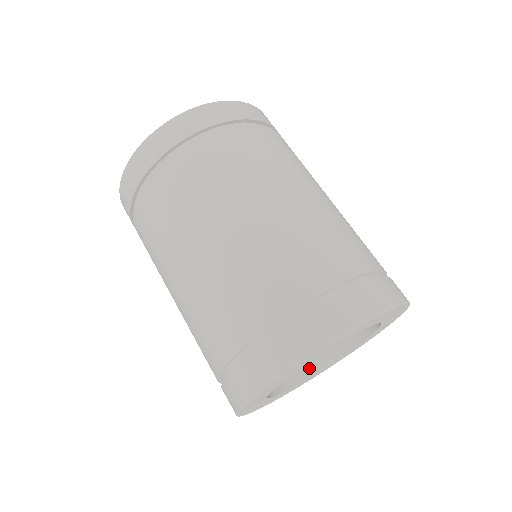
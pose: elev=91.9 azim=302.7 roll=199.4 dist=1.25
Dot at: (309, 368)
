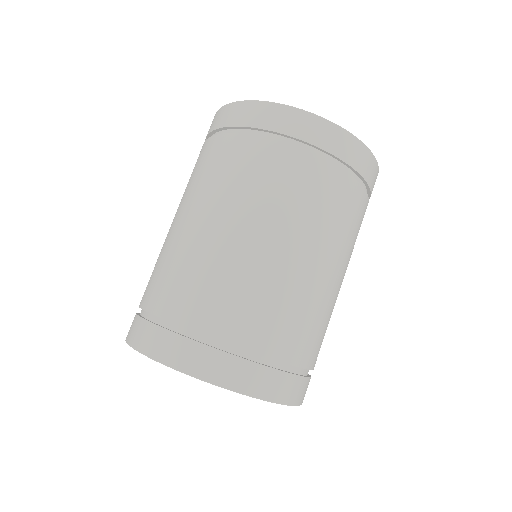
Dot at: occluded
